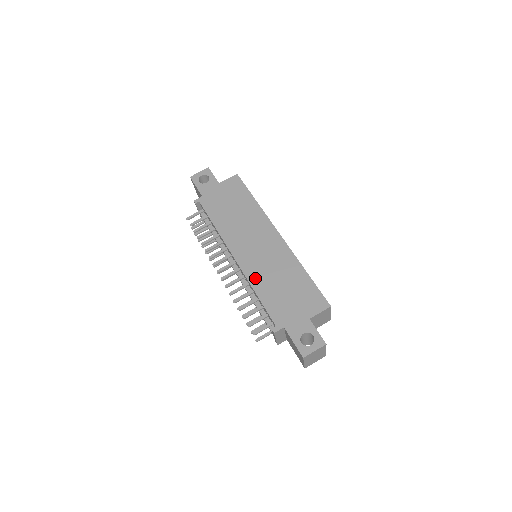
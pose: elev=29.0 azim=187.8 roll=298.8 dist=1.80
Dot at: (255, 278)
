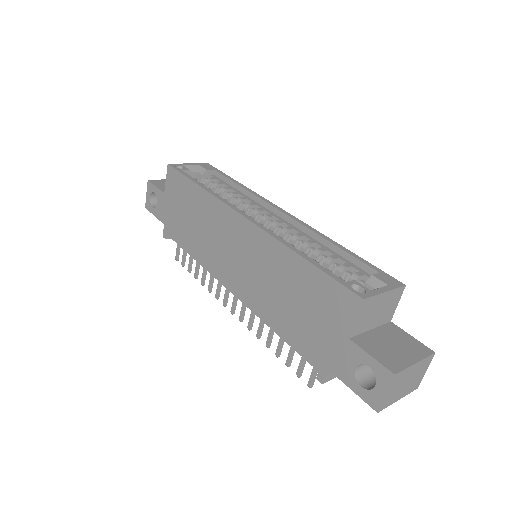
Dot at: (259, 307)
